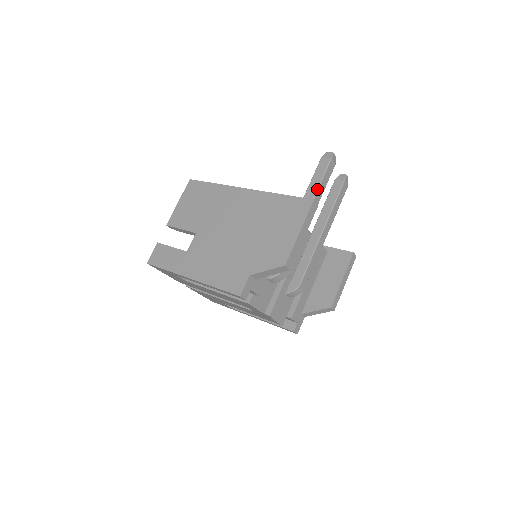
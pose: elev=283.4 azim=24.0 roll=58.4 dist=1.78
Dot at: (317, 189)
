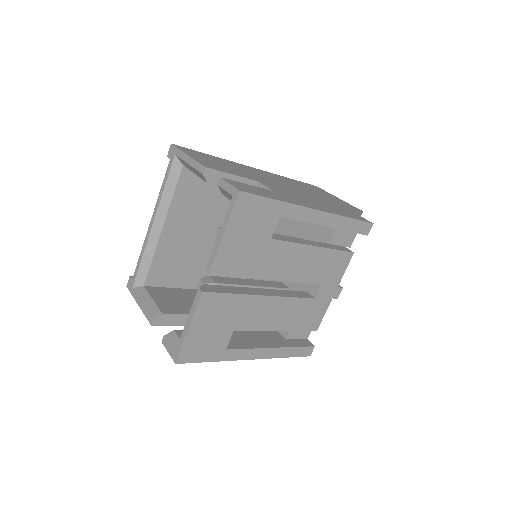
Dot at: occluded
